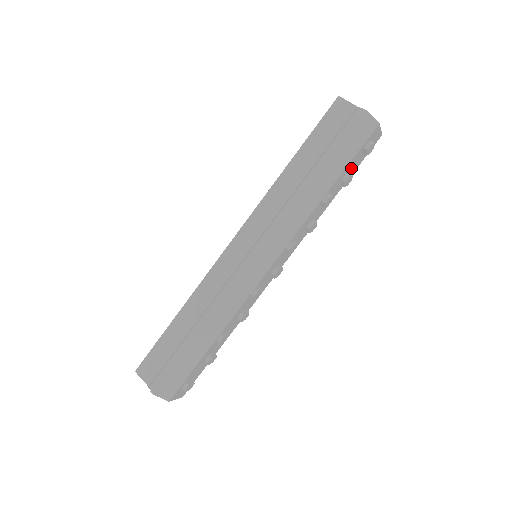
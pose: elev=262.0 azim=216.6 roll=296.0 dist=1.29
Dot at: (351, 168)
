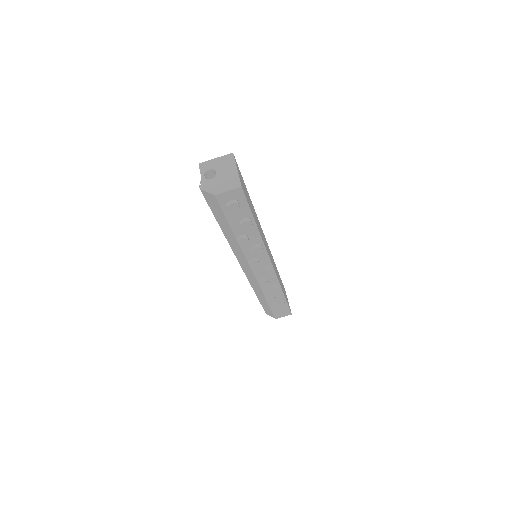
Dot at: (240, 216)
